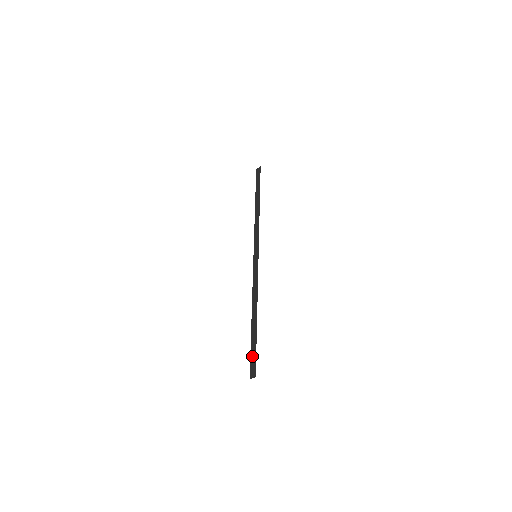
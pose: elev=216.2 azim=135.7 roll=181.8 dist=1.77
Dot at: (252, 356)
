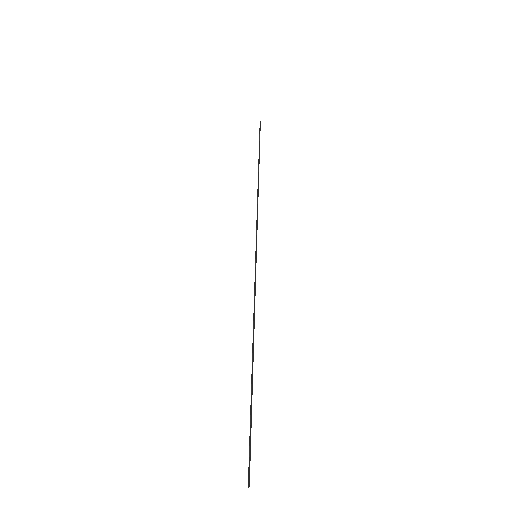
Dot at: (249, 440)
